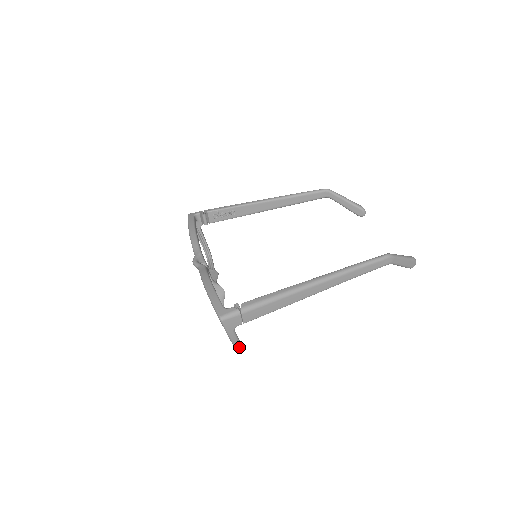
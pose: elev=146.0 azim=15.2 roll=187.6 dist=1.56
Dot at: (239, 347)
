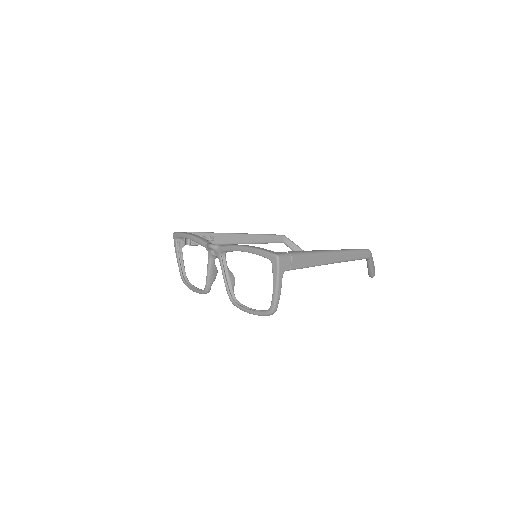
Dot at: (278, 302)
